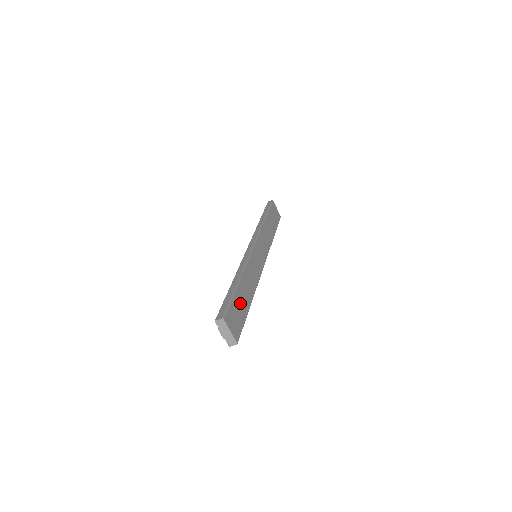
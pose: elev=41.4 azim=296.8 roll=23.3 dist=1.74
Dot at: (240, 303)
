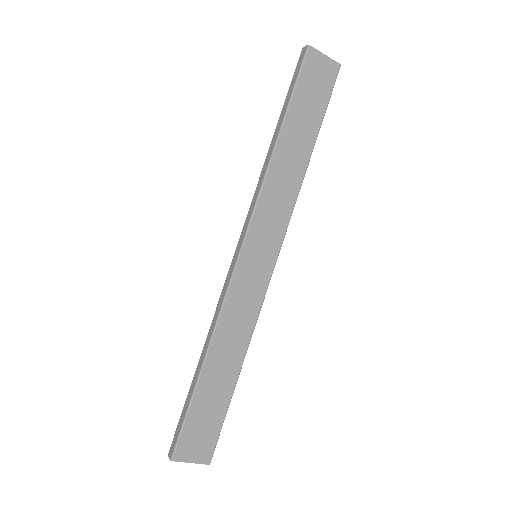
Dot at: (209, 402)
